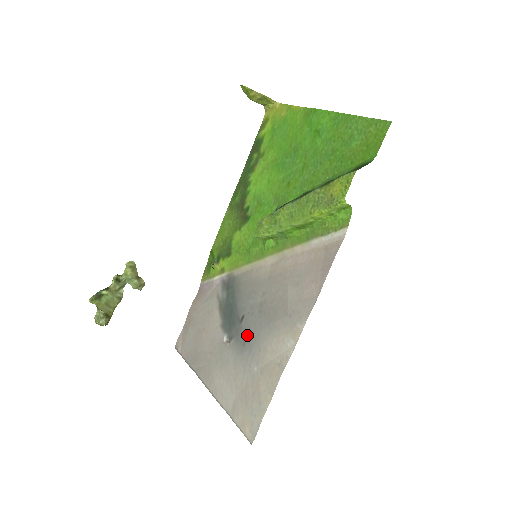
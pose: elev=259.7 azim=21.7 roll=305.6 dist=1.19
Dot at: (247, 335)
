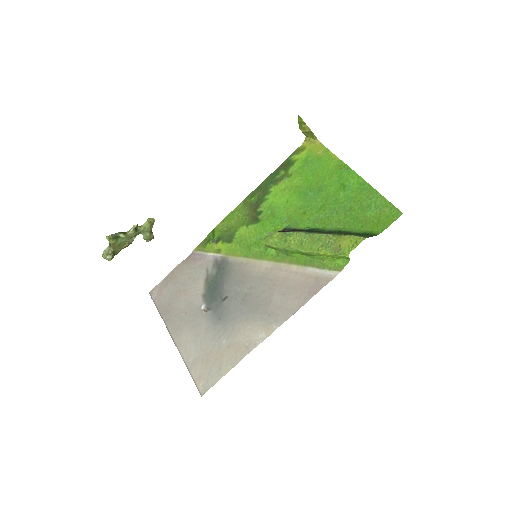
Dot at: (225, 313)
